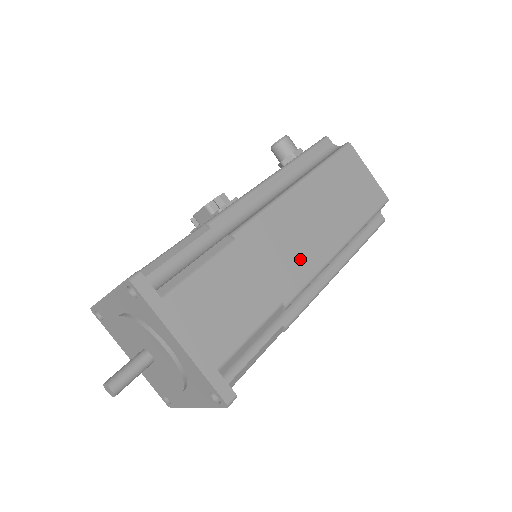
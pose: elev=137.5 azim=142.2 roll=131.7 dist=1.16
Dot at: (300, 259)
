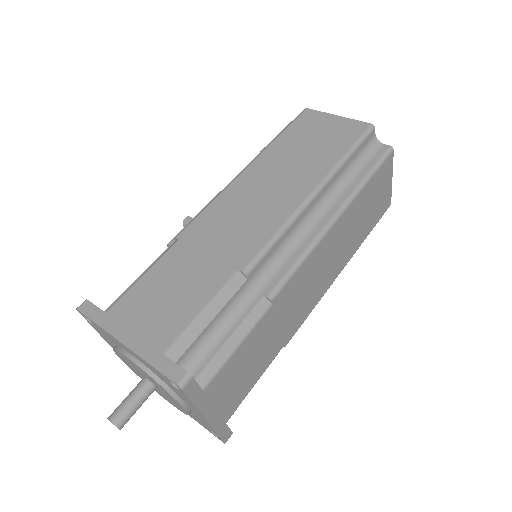
Dot at: (257, 224)
